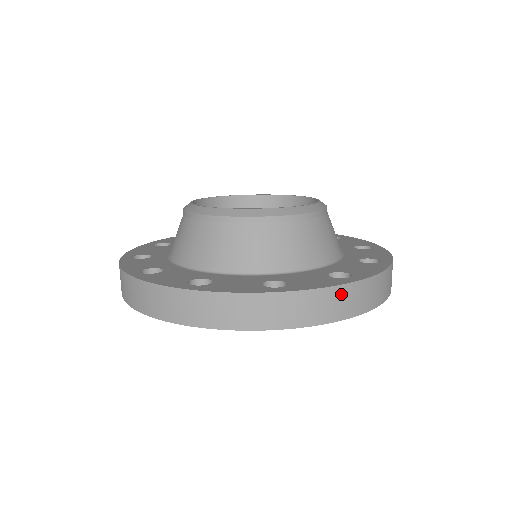
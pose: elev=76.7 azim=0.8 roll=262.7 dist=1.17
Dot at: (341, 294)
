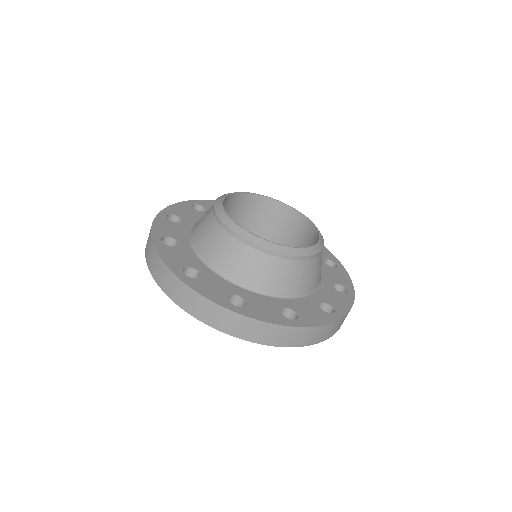
Dot at: (213, 309)
